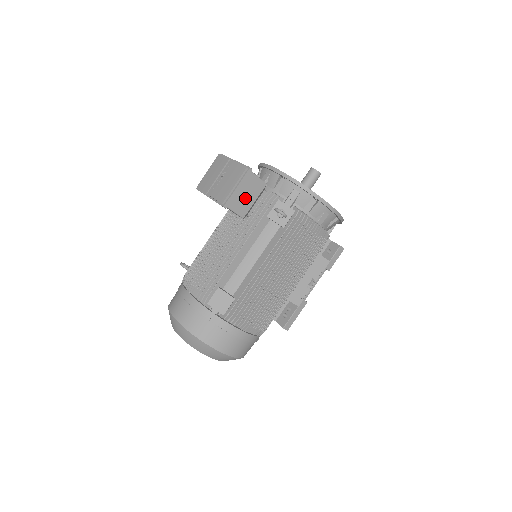
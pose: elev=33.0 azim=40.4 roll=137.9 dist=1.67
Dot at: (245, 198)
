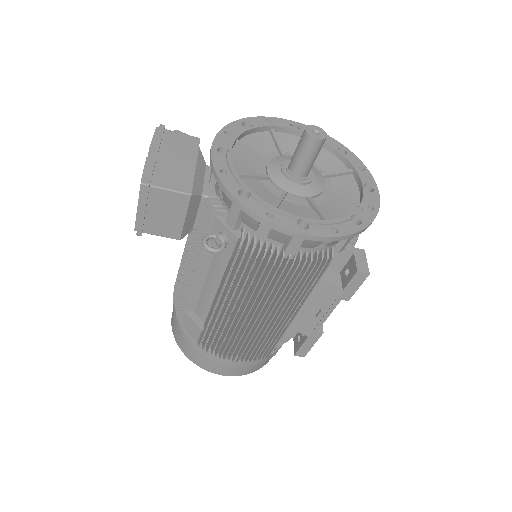
Dot at: (166, 218)
